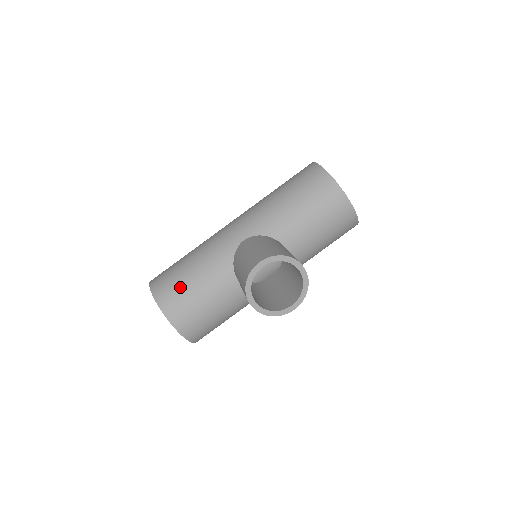
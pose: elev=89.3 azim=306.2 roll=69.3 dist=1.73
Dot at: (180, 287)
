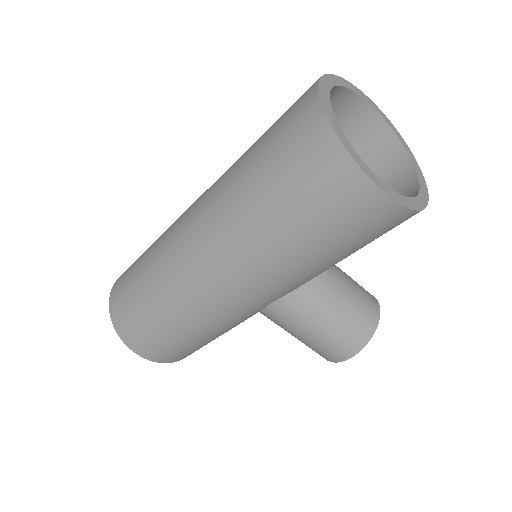
Dot at: occluded
